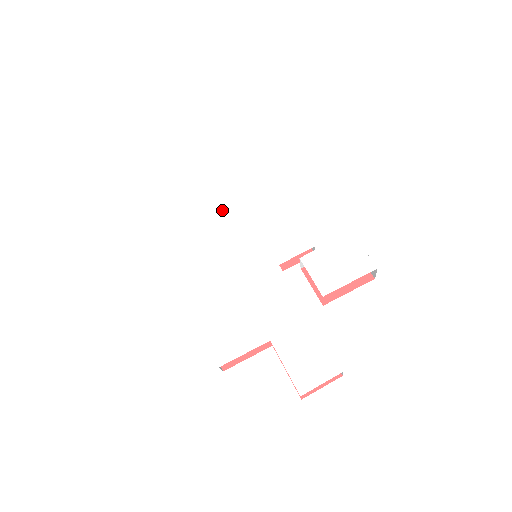
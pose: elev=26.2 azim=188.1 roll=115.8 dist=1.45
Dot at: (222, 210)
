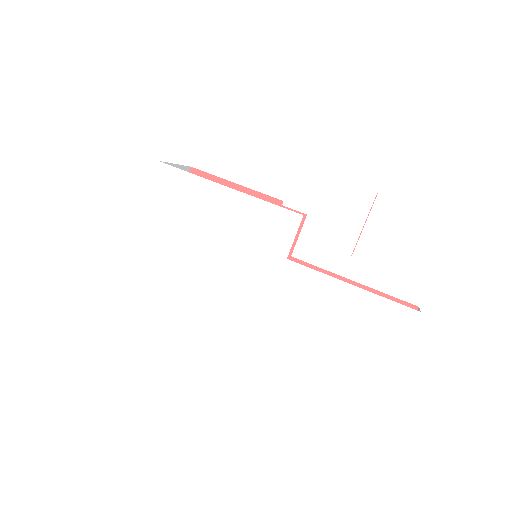
Dot at: (191, 246)
